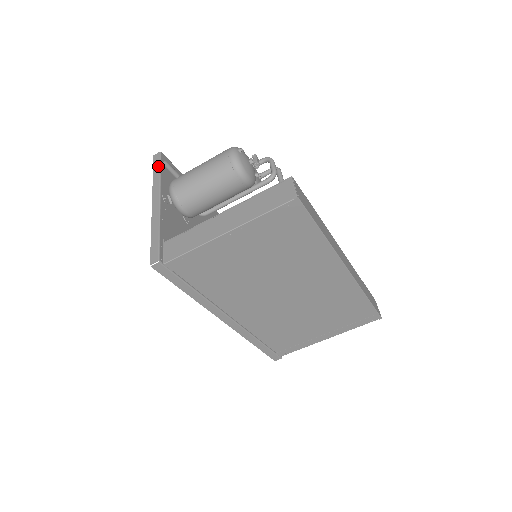
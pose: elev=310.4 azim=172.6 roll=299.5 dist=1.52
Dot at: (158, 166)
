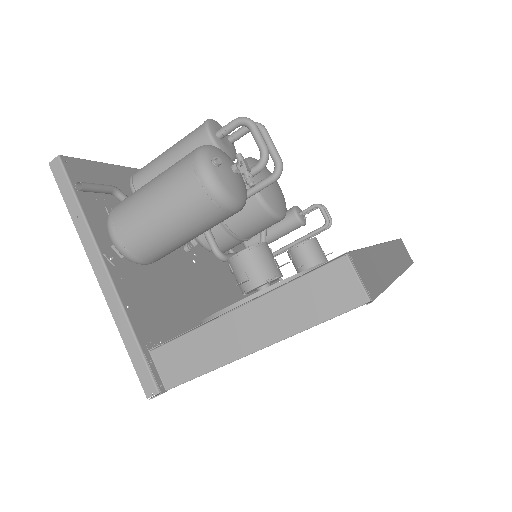
Dot at: (70, 193)
